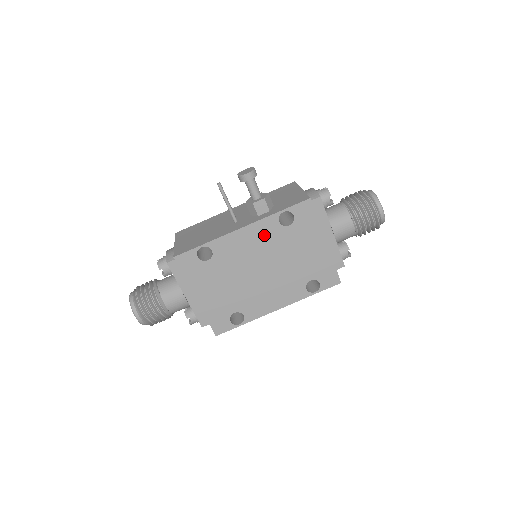
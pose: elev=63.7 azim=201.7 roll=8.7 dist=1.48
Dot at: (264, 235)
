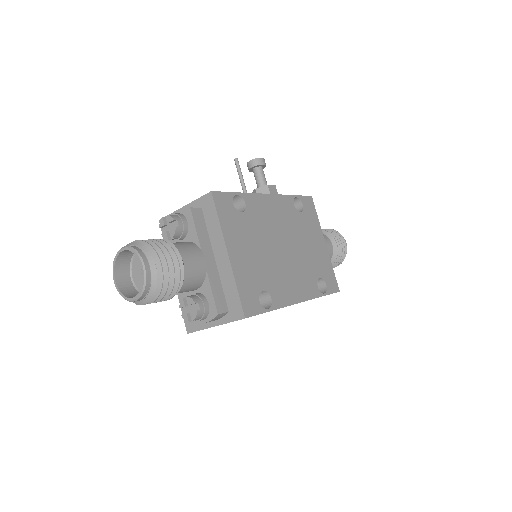
Dot at: (284, 211)
